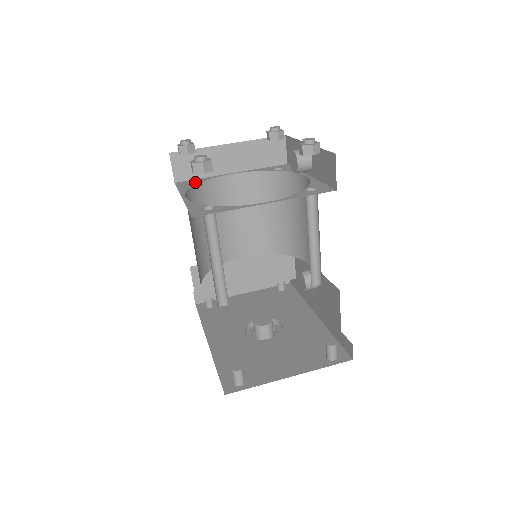
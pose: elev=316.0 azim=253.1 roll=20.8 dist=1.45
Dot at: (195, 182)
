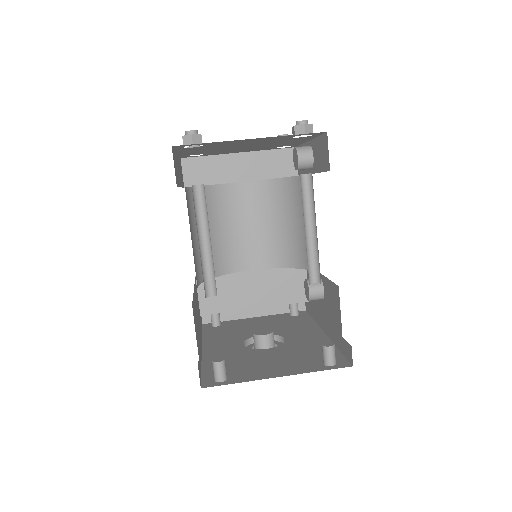
Dot at: occluded
